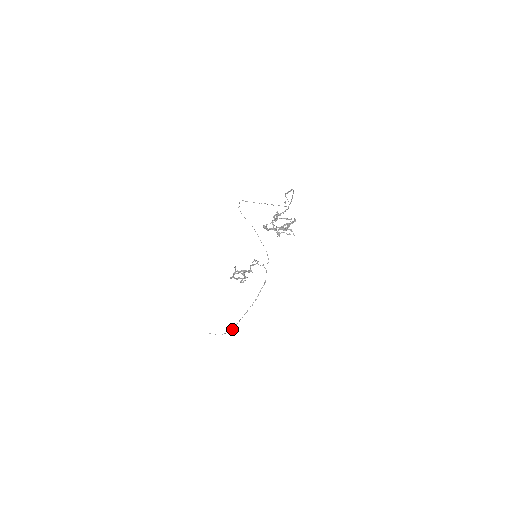
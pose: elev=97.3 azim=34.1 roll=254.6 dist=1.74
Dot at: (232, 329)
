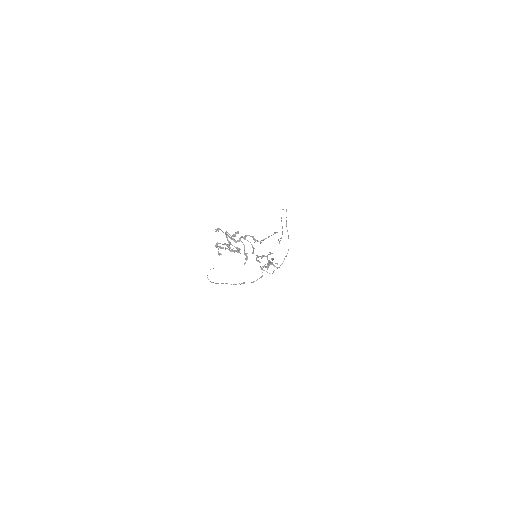
Dot at: (213, 282)
